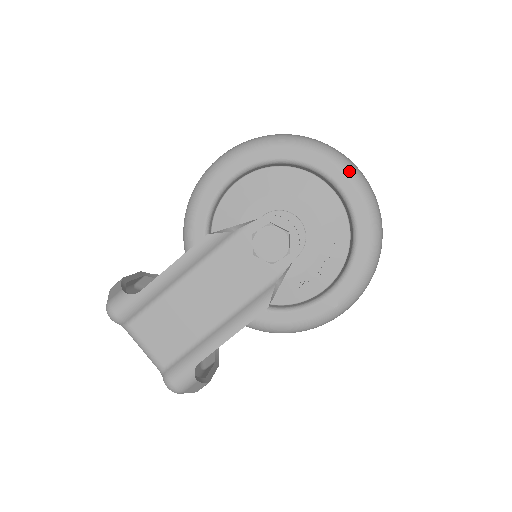
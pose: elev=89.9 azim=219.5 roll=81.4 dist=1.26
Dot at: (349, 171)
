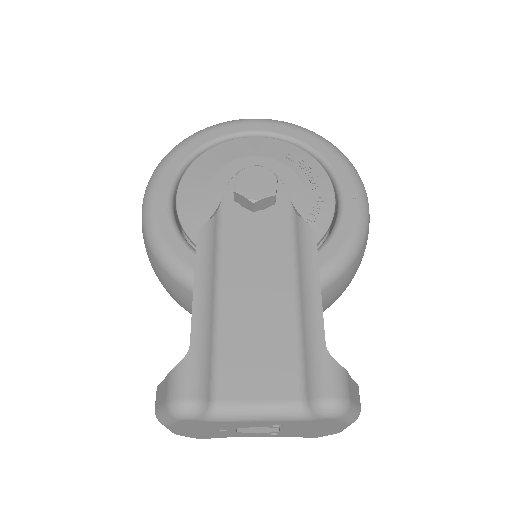
Dot at: (248, 120)
